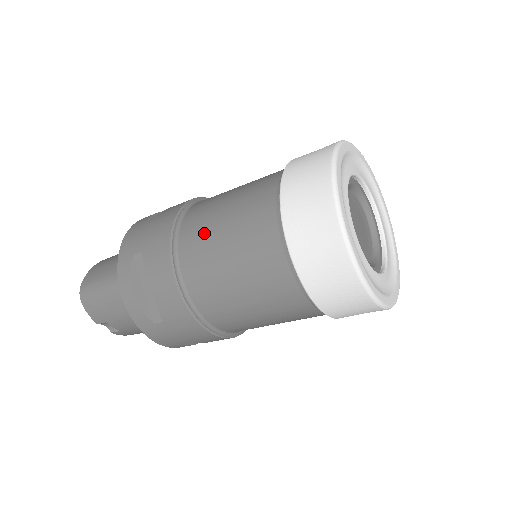
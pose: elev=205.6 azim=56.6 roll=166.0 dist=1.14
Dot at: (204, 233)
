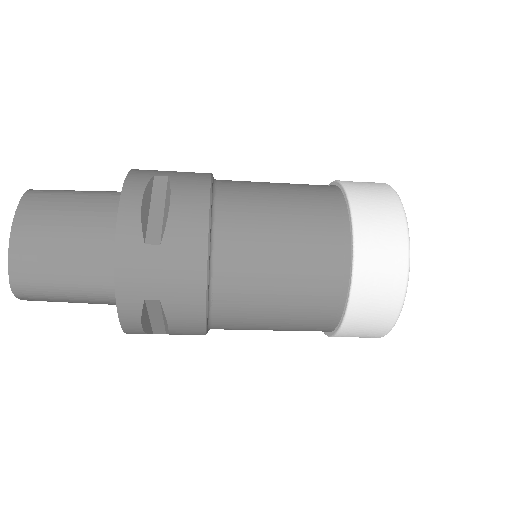
Dot at: (251, 298)
